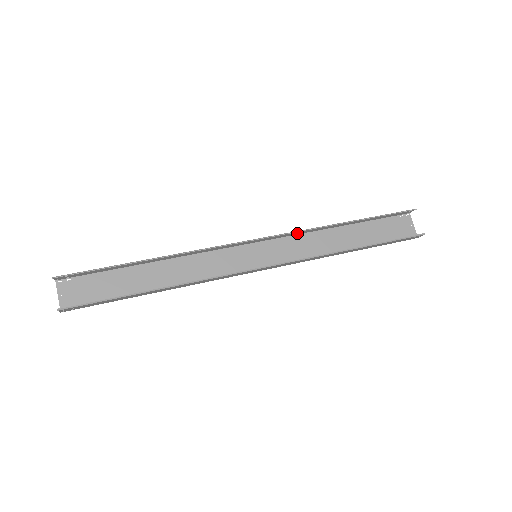
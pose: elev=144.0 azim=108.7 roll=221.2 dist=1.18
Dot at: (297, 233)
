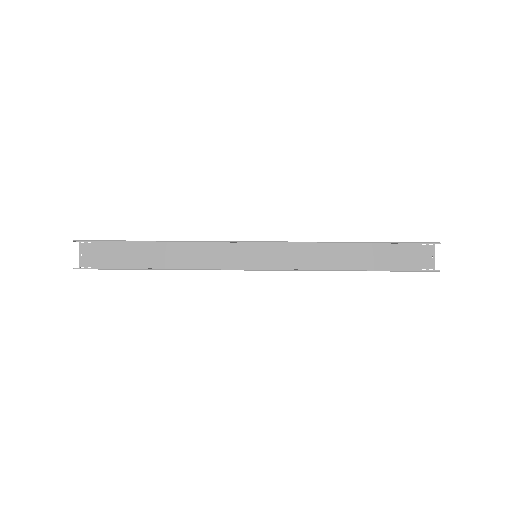
Dot at: occluded
